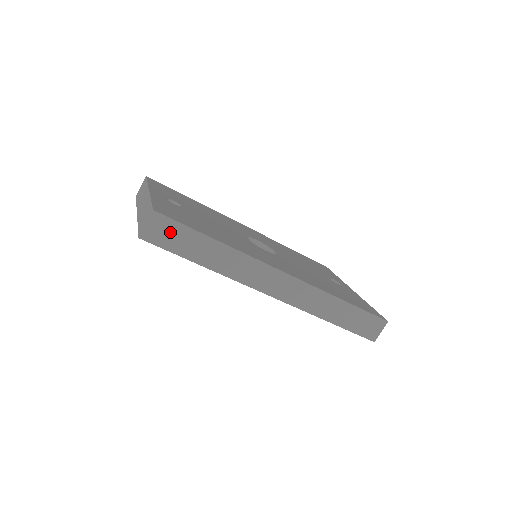
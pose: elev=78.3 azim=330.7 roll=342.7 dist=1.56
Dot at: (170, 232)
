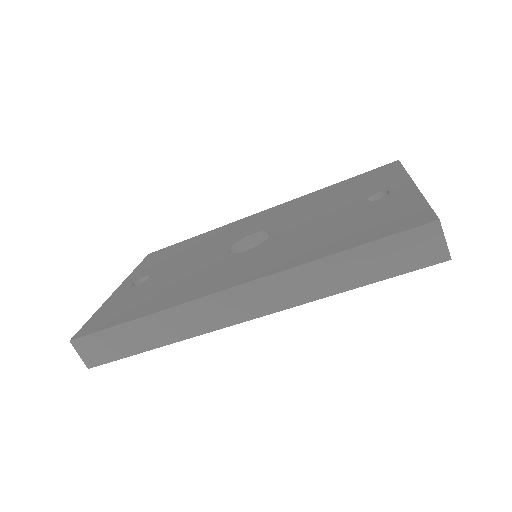
Dot at: (99, 345)
